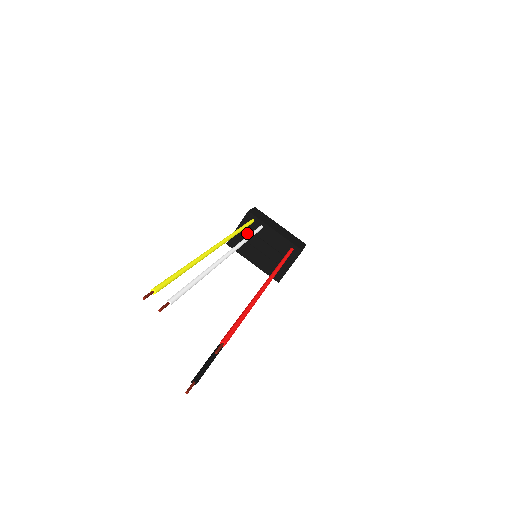
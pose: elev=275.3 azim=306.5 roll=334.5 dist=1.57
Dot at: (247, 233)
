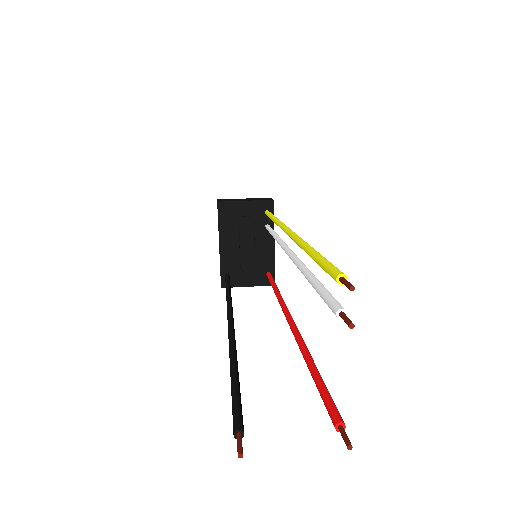
Dot at: (248, 216)
